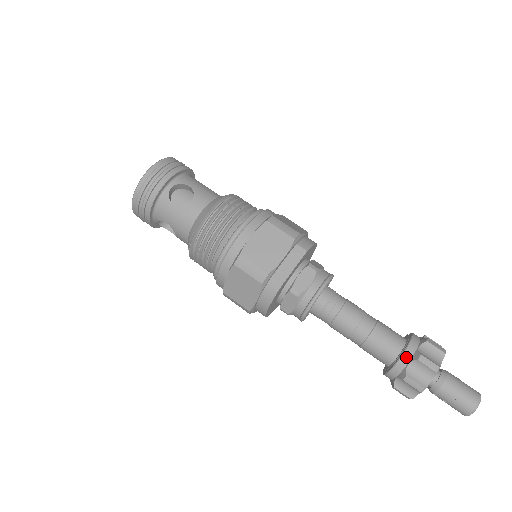
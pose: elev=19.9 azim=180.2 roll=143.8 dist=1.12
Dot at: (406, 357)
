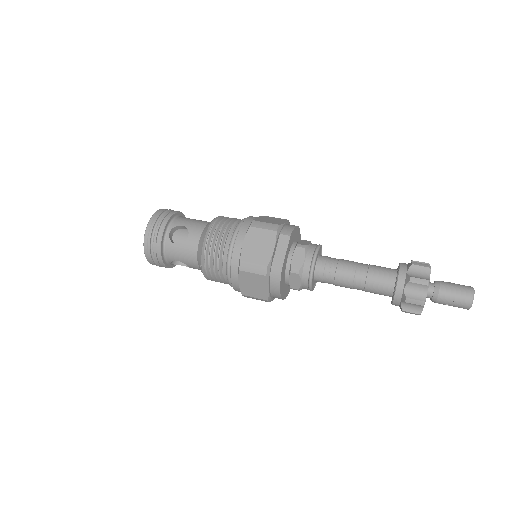
Dot at: (400, 284)
